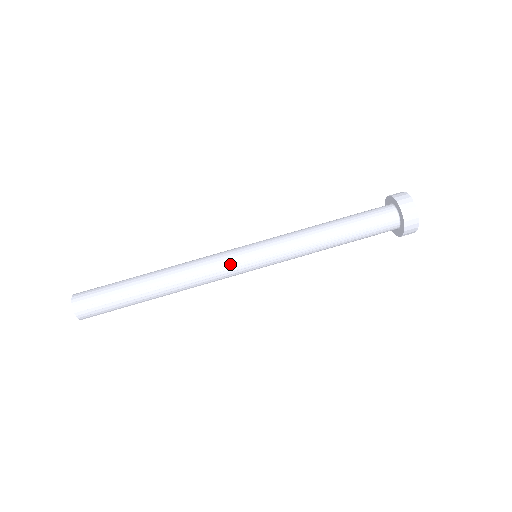
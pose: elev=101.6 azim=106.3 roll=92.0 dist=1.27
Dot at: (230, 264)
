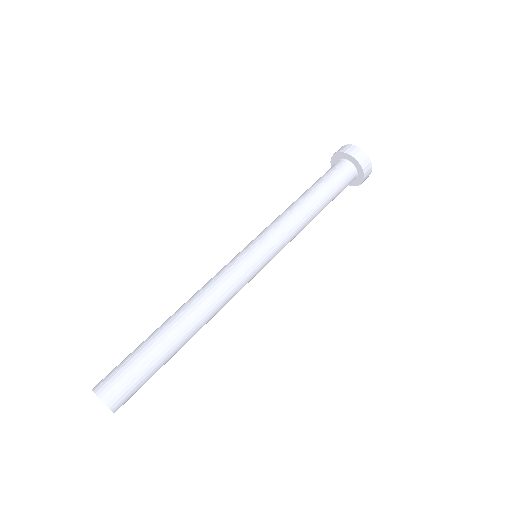
Dot at: (232, 265)
